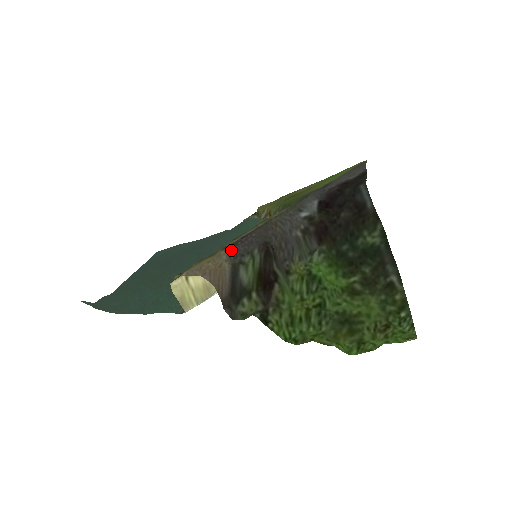
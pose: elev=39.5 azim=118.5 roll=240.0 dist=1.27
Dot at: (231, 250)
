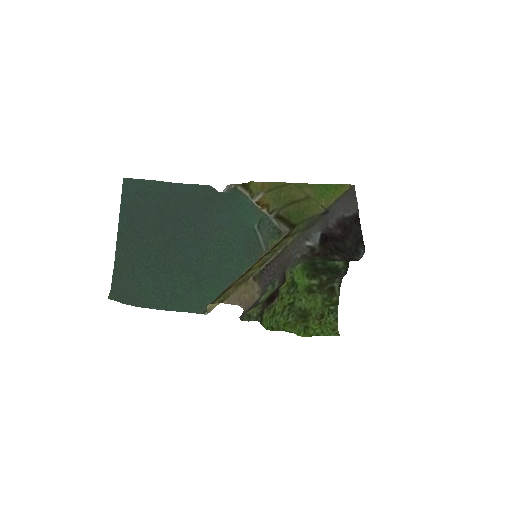
Dot at: (262, 282)
